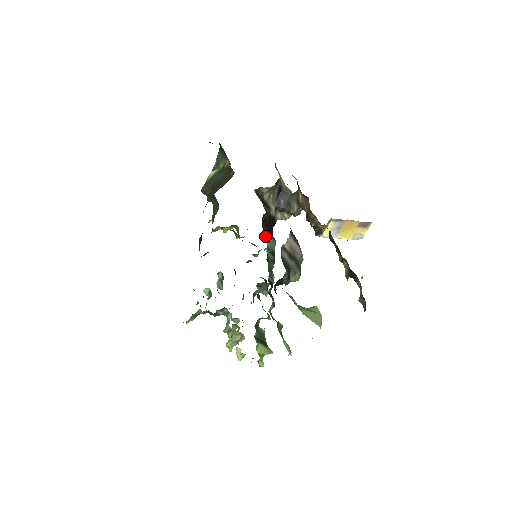
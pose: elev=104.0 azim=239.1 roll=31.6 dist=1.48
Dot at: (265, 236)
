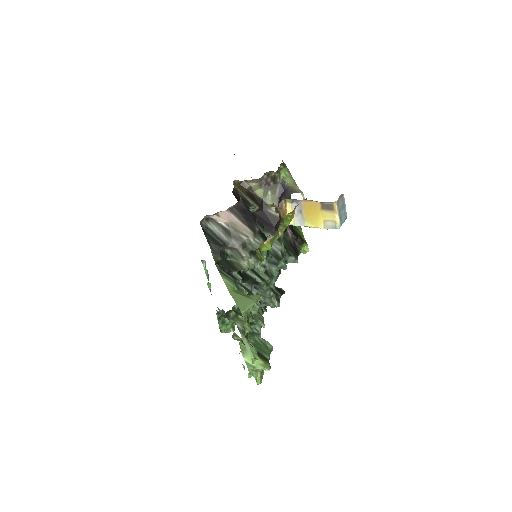
Dot at: (303, 251)
